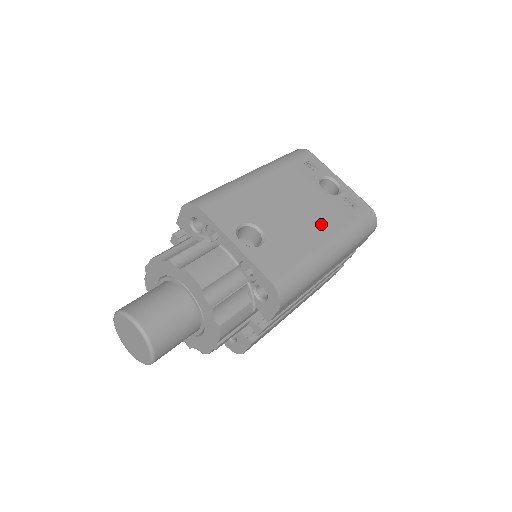
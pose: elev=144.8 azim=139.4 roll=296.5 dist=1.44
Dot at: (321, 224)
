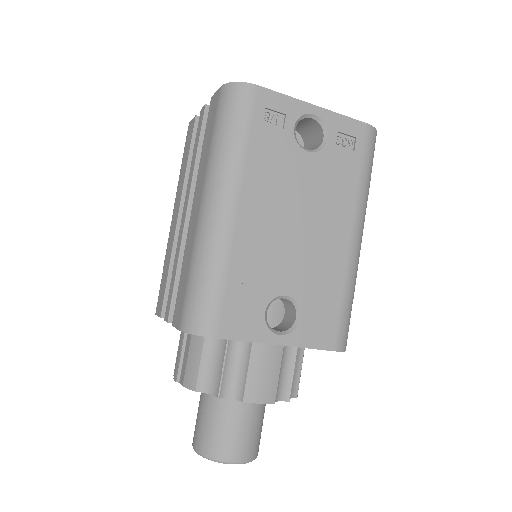
Dot at: (335, 218)
